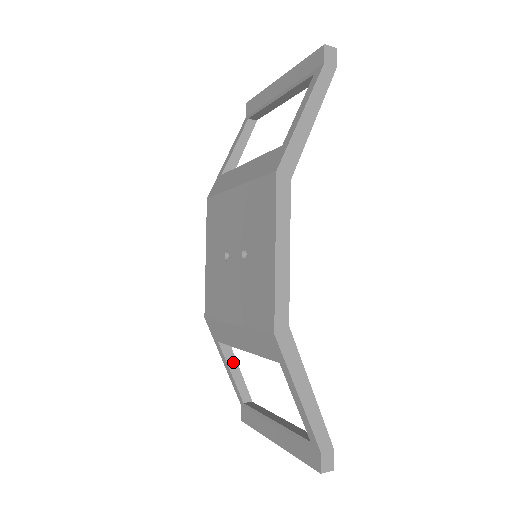
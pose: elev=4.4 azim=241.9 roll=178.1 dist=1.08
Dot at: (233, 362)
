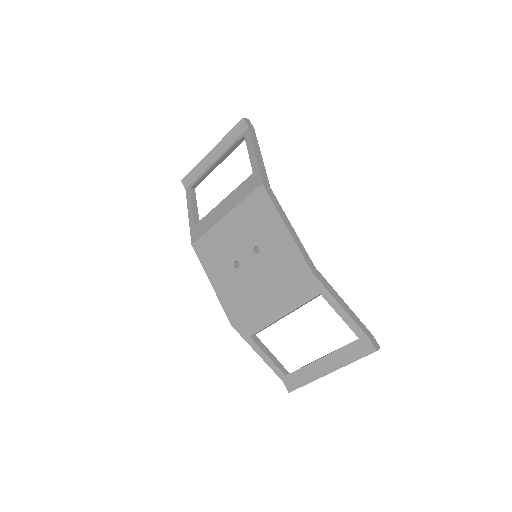
Dot at: (265, 349)
